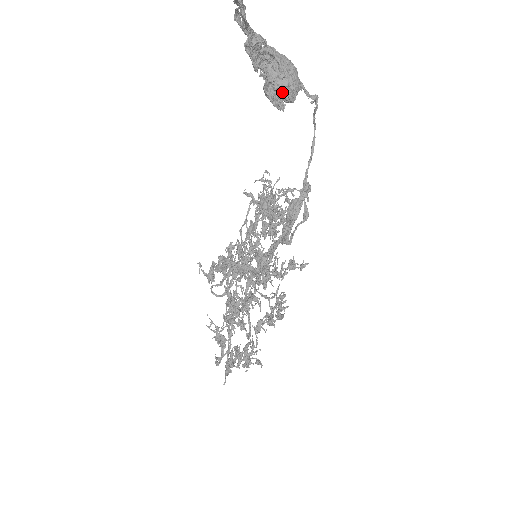
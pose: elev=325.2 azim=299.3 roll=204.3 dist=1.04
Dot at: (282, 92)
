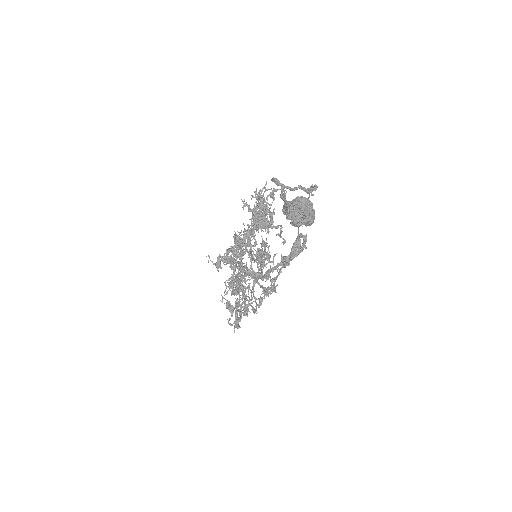
Dot at: occluded
